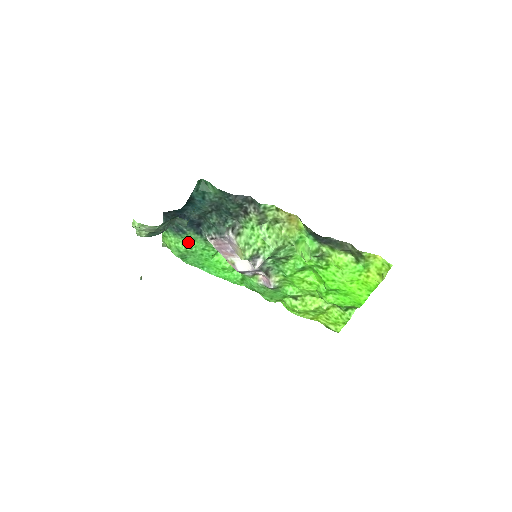
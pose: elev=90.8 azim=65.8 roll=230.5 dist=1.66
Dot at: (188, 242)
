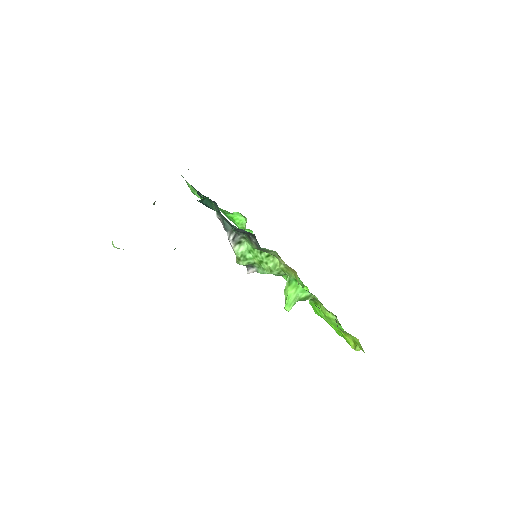
Dot at: occluded
